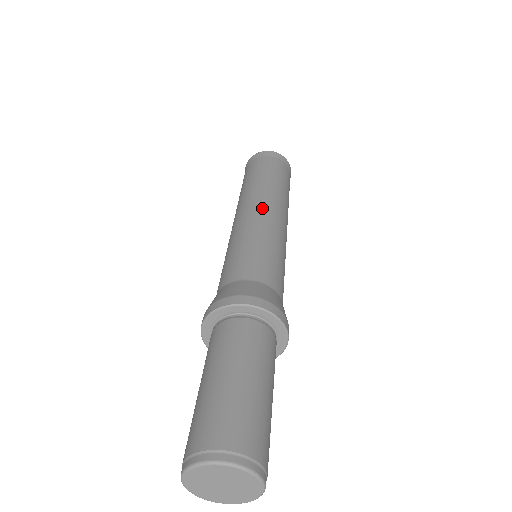
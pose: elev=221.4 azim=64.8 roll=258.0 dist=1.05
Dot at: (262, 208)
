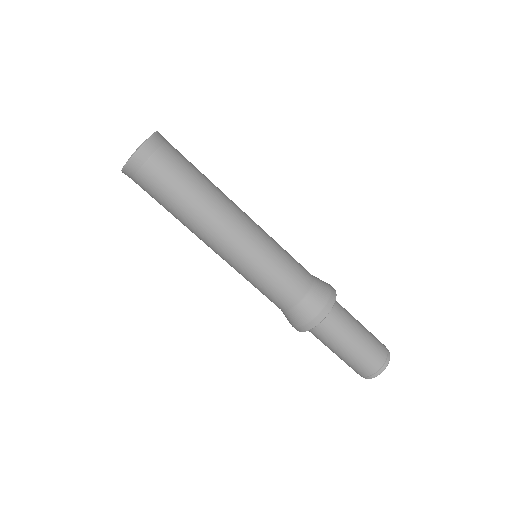
Dot at: (216, 252)
